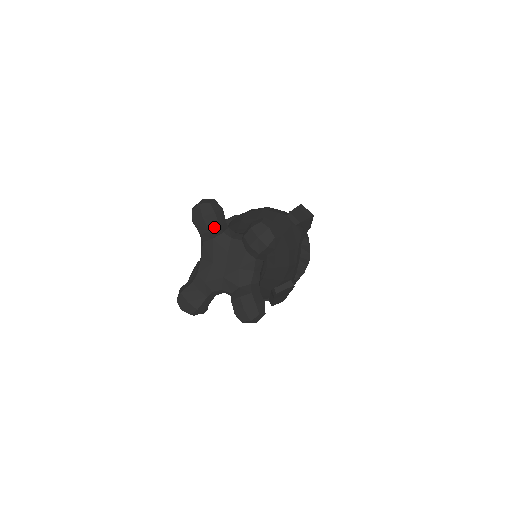
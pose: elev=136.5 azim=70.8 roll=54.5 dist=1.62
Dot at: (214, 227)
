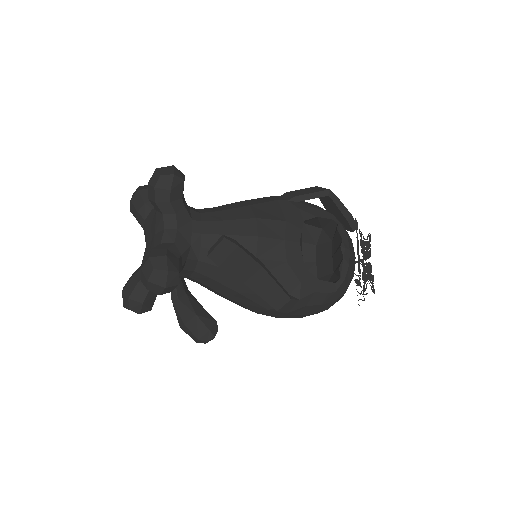
Dot at: (140, 206)
